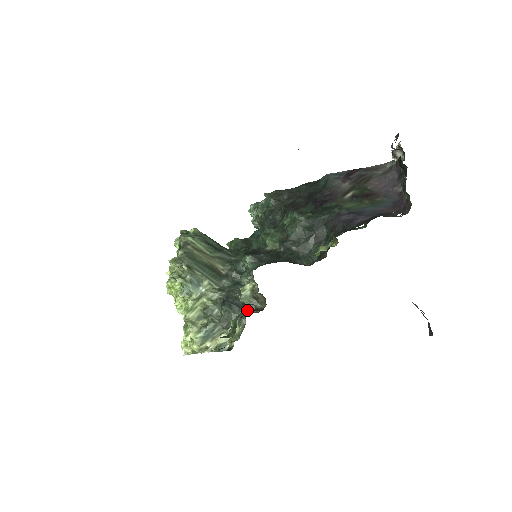
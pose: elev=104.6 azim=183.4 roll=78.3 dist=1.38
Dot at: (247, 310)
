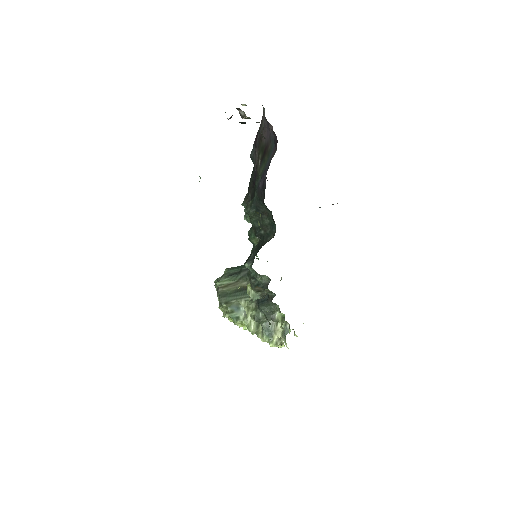
Dot at: (270, 299)
